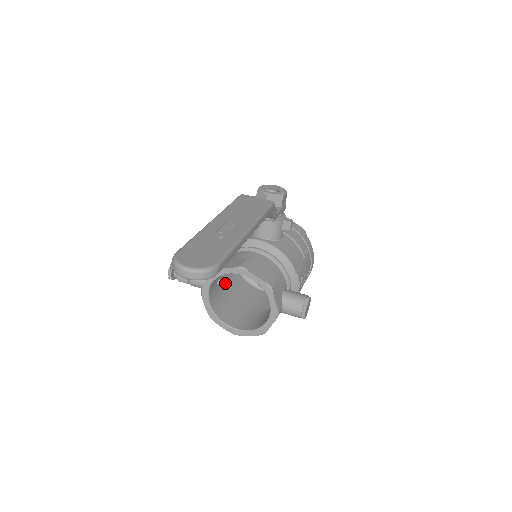
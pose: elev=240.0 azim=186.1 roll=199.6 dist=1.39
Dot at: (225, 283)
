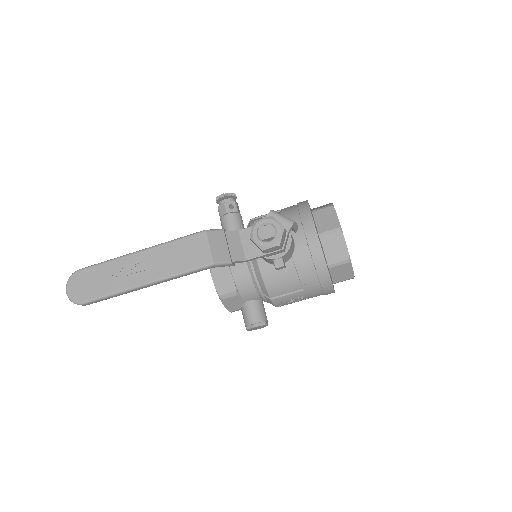
Dot at: occluded
